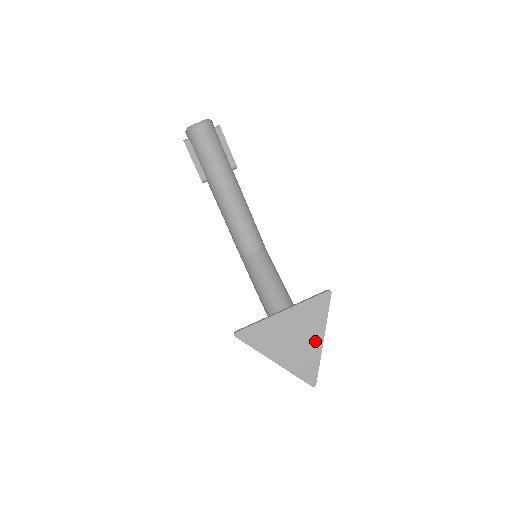
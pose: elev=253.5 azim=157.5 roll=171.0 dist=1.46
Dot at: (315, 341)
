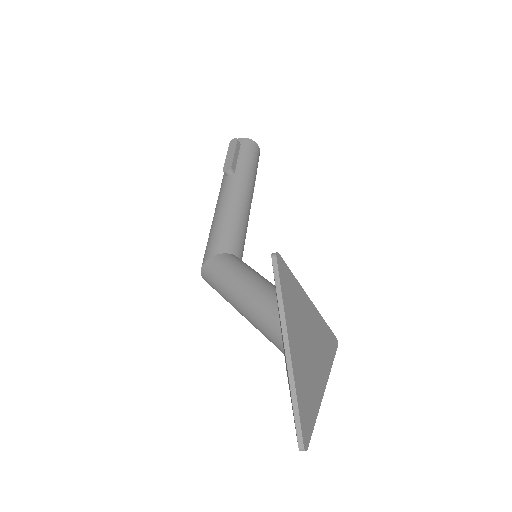
Dot at: (320, 379)
